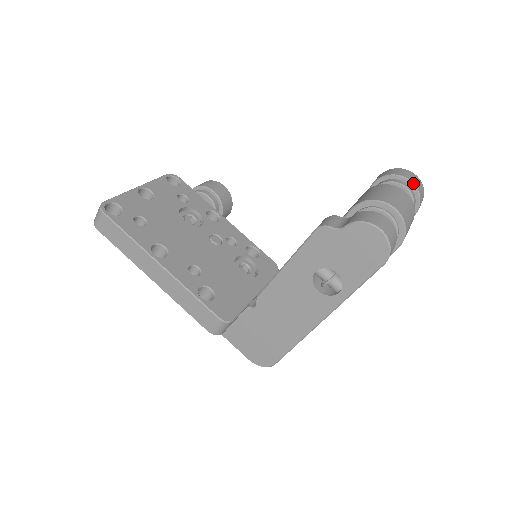
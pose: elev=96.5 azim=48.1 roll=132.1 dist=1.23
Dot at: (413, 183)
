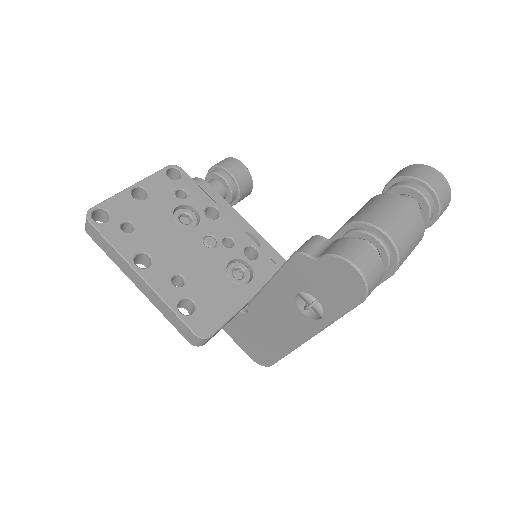
Dot at: (432, 188)
